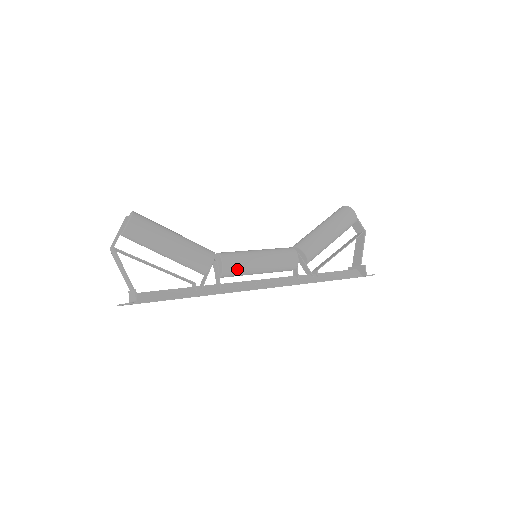
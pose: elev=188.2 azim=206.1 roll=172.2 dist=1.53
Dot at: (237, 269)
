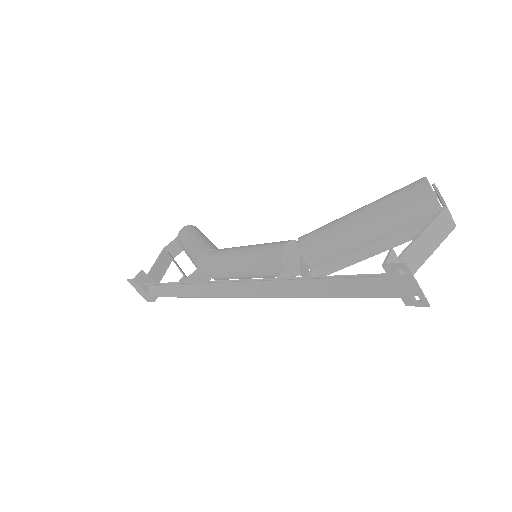
Dot at: (217, 260)
